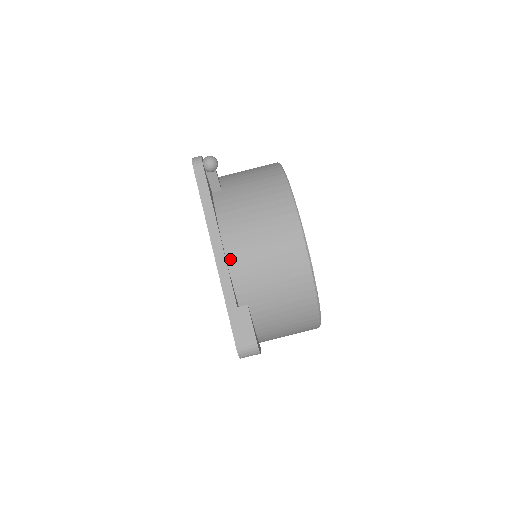
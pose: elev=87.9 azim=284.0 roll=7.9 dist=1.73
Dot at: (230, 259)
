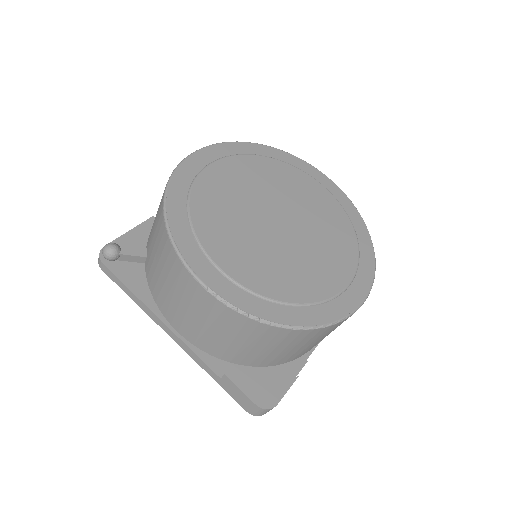
Dot at: (185, 336)
